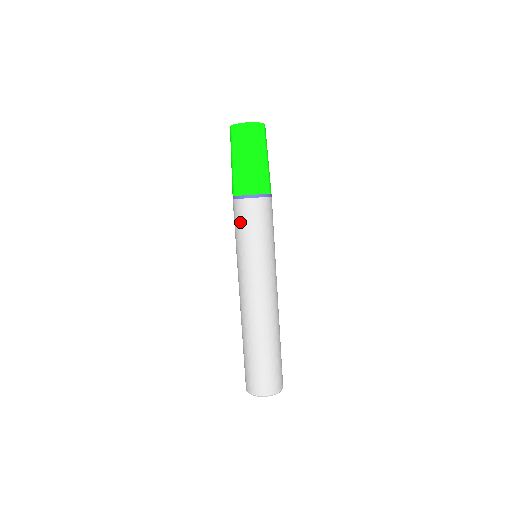
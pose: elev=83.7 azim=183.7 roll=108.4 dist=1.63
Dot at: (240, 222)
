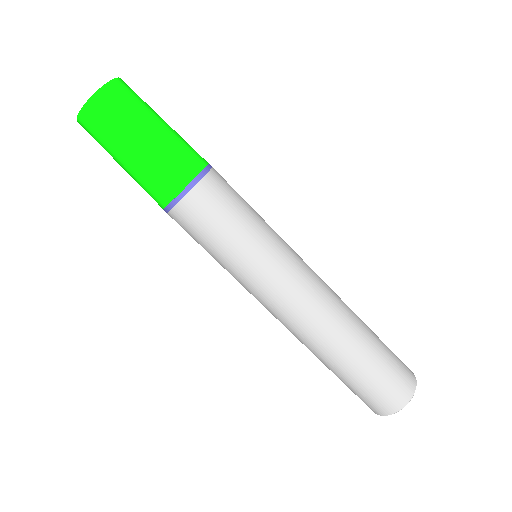
Dot at: (195, 239)
